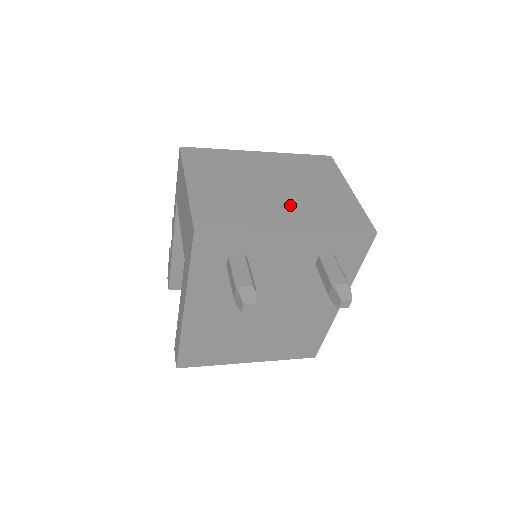
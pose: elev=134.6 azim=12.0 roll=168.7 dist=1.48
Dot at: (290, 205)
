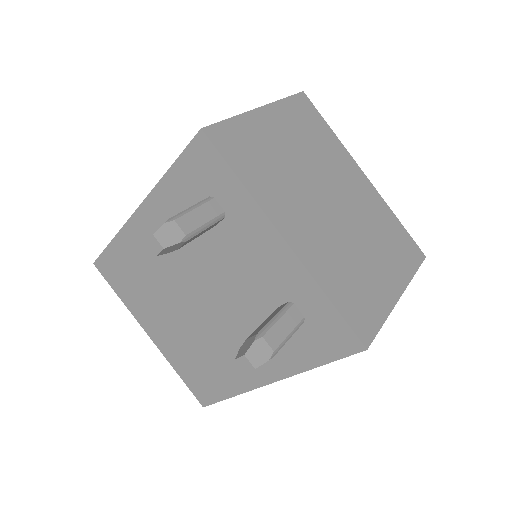
Dot at: (322, 227)
